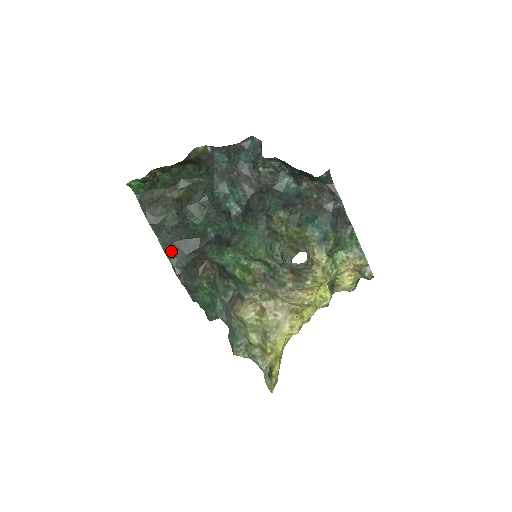
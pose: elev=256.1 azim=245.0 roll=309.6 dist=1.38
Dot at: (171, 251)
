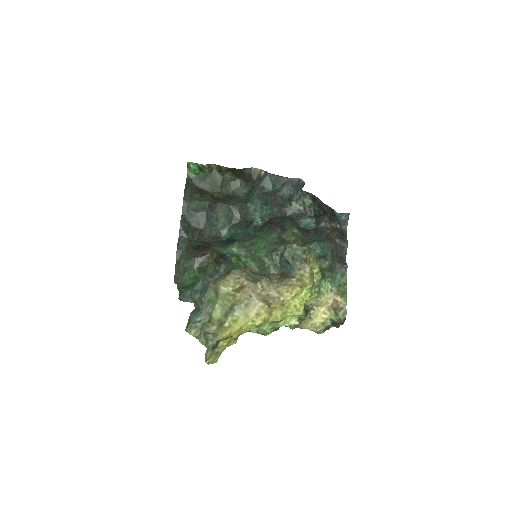
Dot at: (185, 230)
